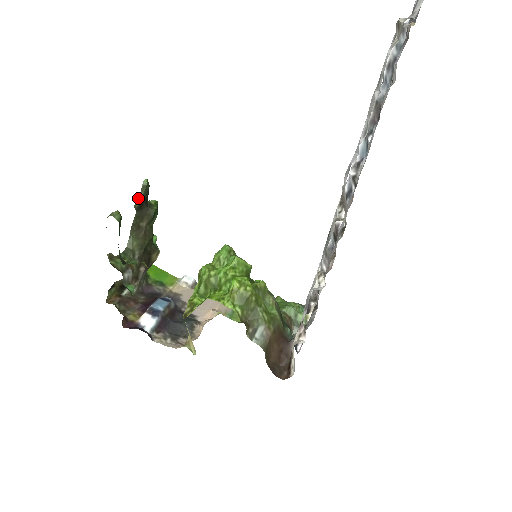
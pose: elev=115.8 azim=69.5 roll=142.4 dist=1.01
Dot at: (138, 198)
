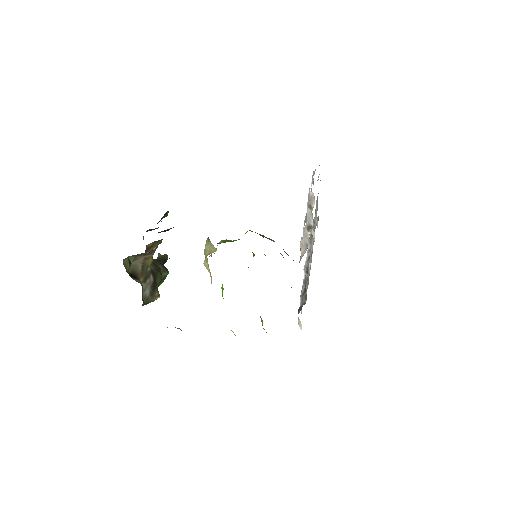
Dot at: (161, 255)
